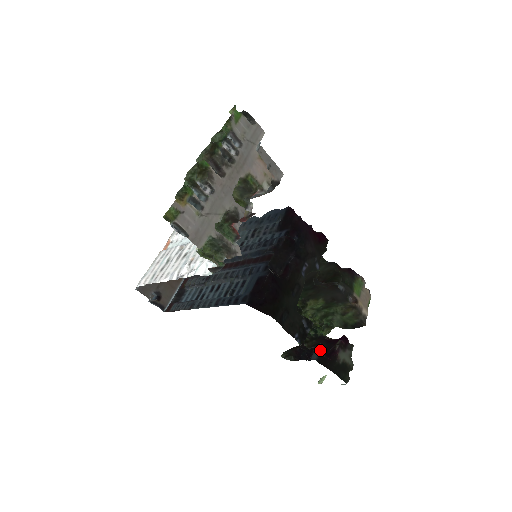
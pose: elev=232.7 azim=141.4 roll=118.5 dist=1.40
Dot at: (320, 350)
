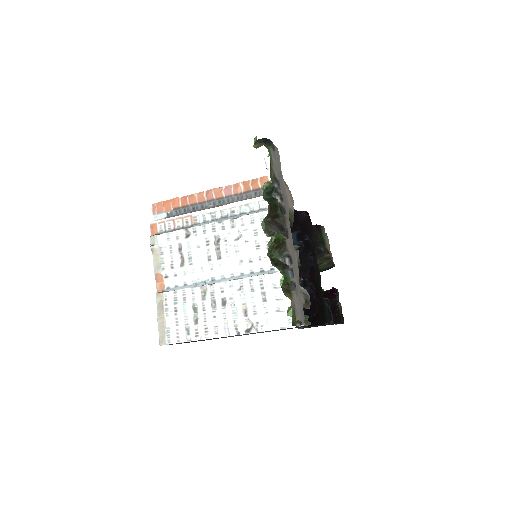
Dot at: (332, 314)
